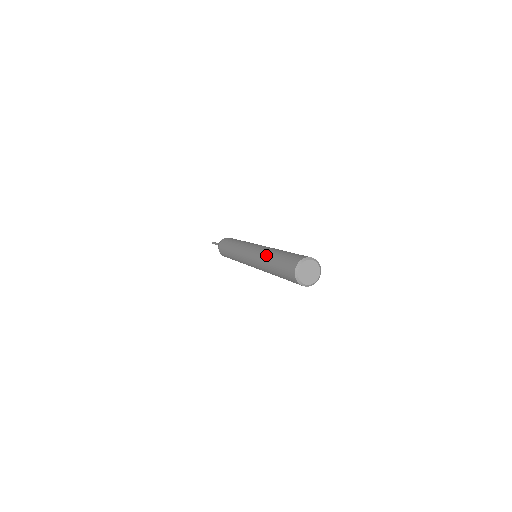
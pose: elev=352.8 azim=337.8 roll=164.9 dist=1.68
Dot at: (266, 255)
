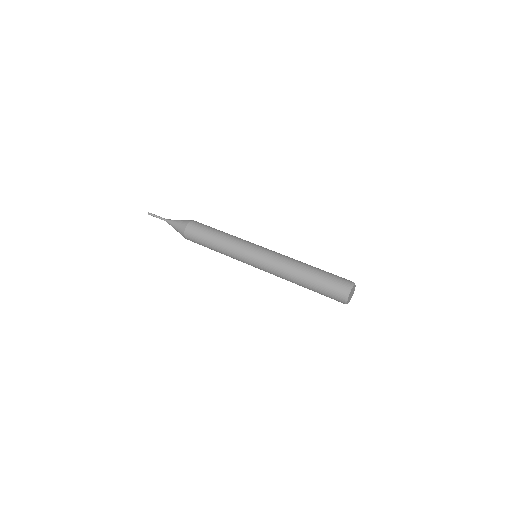
Dot at: (291, 275)
